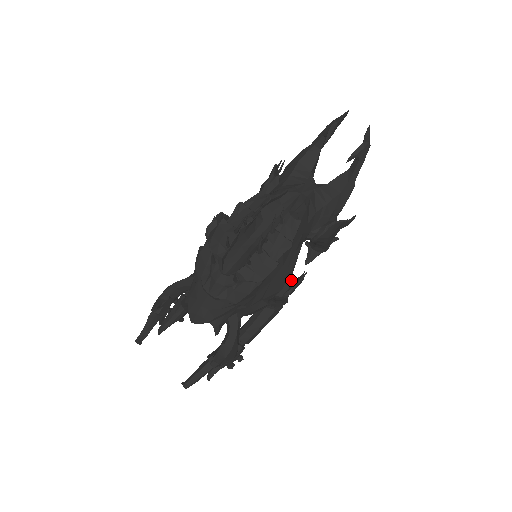
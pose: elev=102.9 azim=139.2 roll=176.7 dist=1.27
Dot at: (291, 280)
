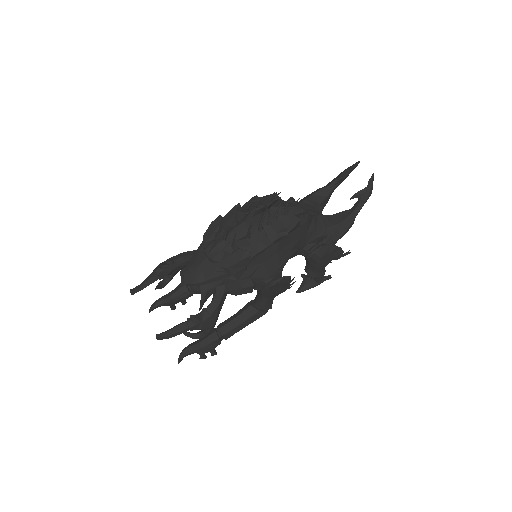
Dot at: (280, 274)
